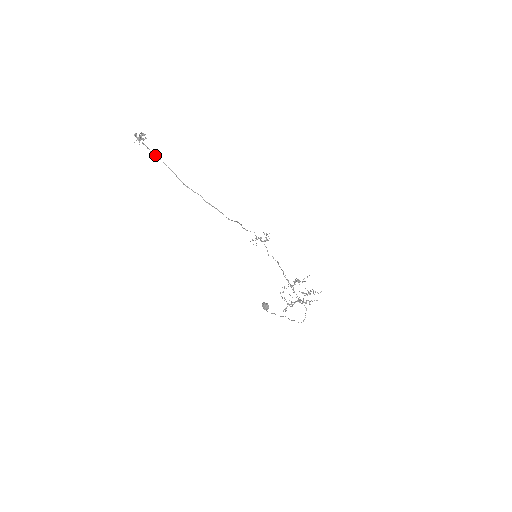
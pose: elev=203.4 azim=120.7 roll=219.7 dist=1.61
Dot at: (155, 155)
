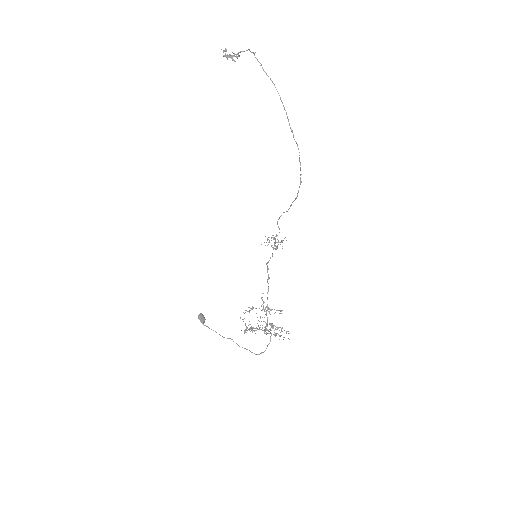
Dot at: occluded
